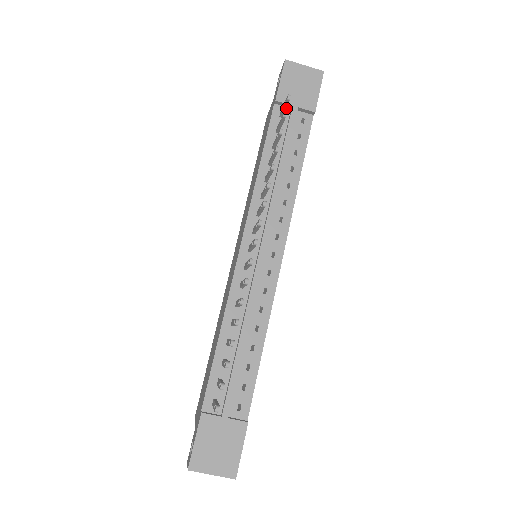
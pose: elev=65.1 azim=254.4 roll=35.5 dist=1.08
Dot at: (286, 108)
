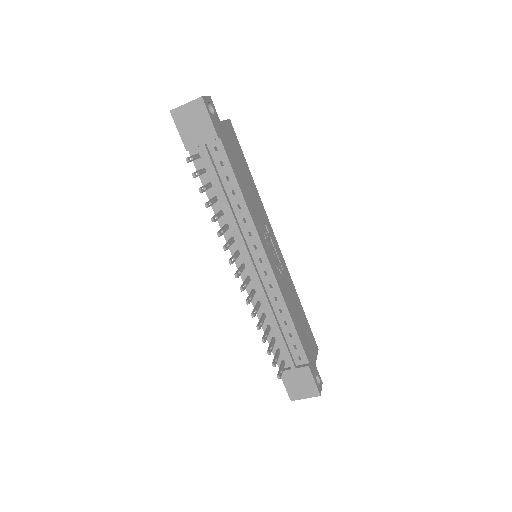
Dot at: (198, 148)
